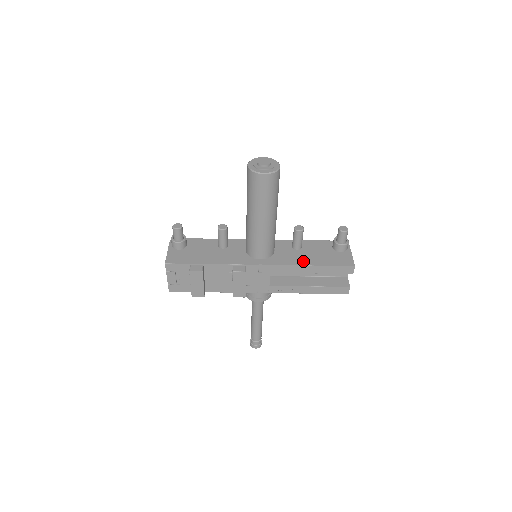
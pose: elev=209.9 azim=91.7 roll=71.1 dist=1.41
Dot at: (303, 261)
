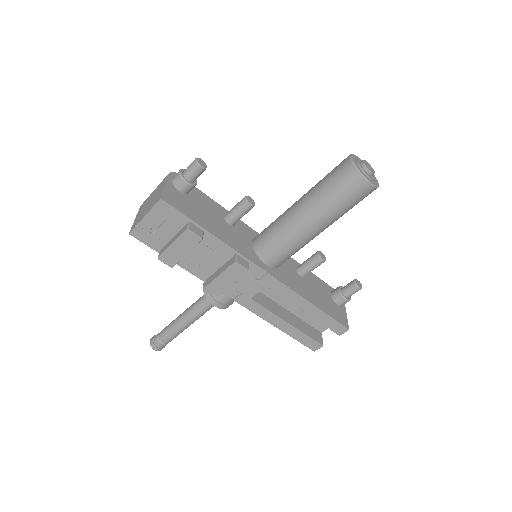
Dot at: (306, 294)
